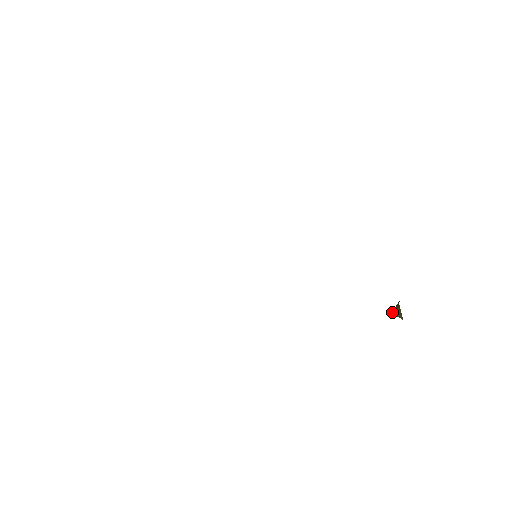
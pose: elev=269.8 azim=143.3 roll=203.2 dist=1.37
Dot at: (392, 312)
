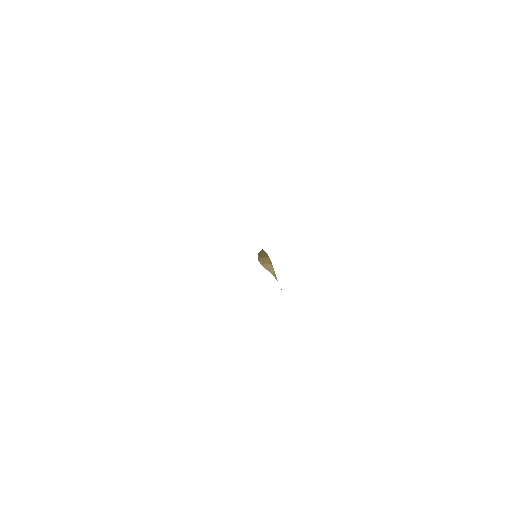
Dot at: (259, 259)
